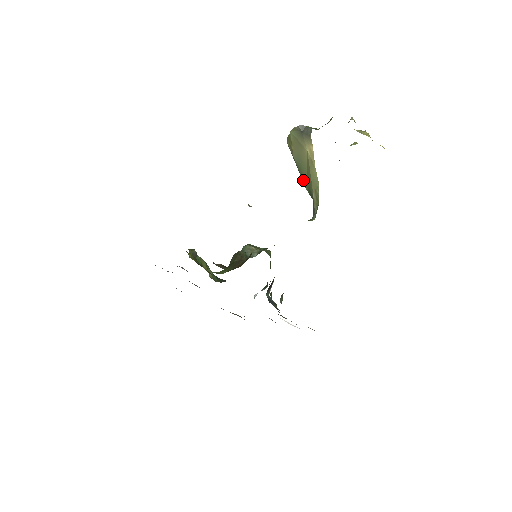
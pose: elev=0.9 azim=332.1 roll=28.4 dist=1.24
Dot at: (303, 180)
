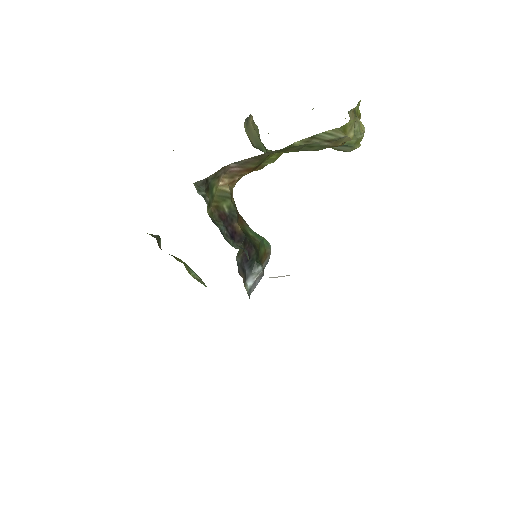
Dot at: (264, 151)
